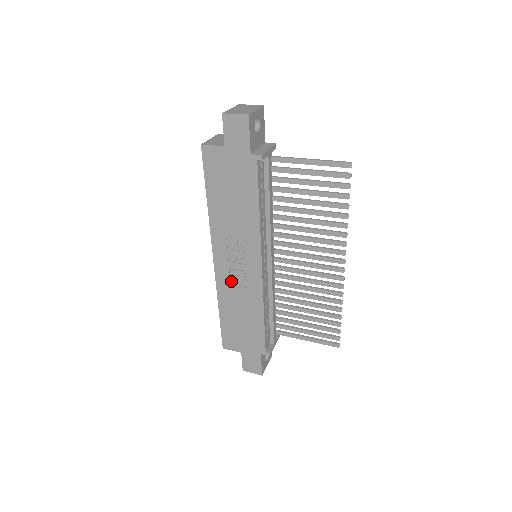
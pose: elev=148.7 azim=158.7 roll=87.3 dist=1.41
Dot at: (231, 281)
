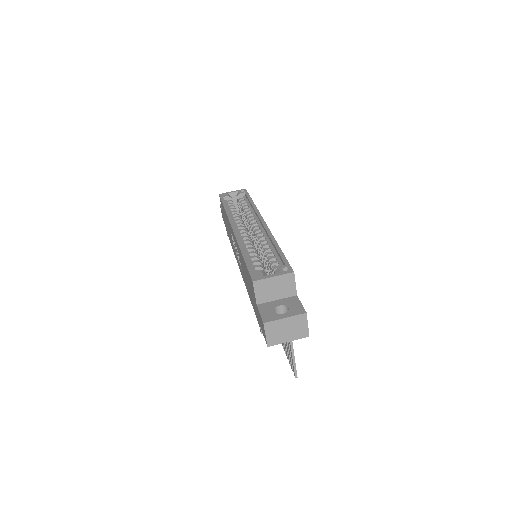
Dot at: occluded
